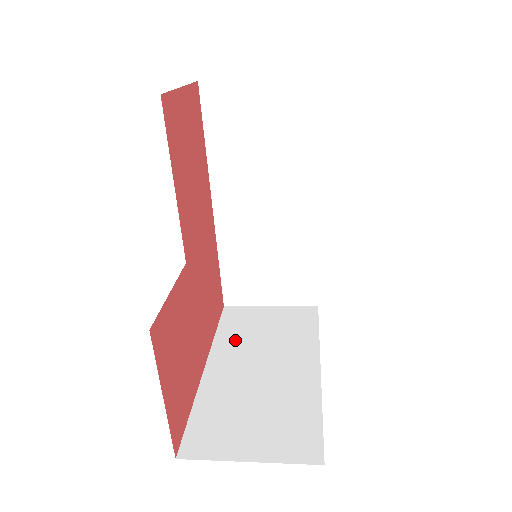
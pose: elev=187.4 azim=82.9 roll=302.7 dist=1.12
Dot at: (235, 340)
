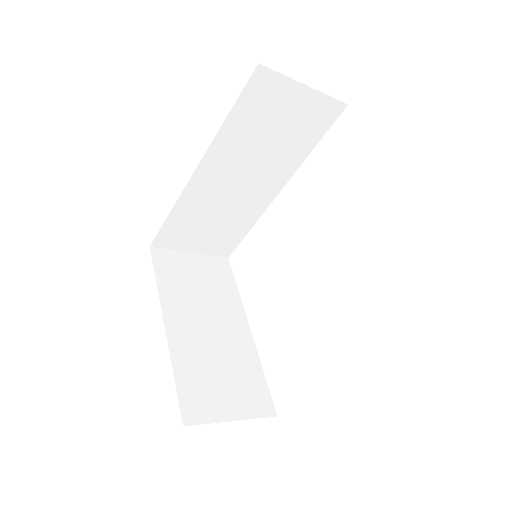
Dot at: (178, 294)
